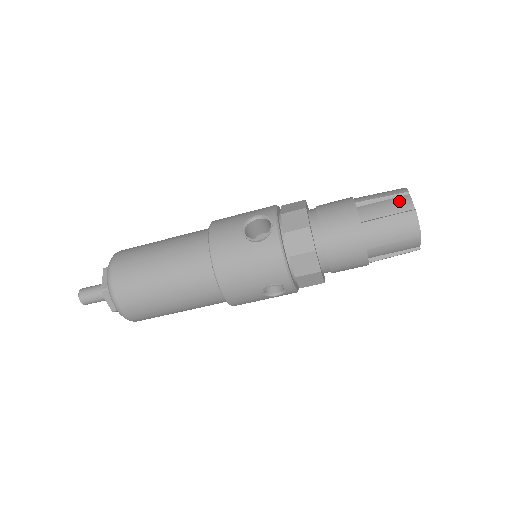
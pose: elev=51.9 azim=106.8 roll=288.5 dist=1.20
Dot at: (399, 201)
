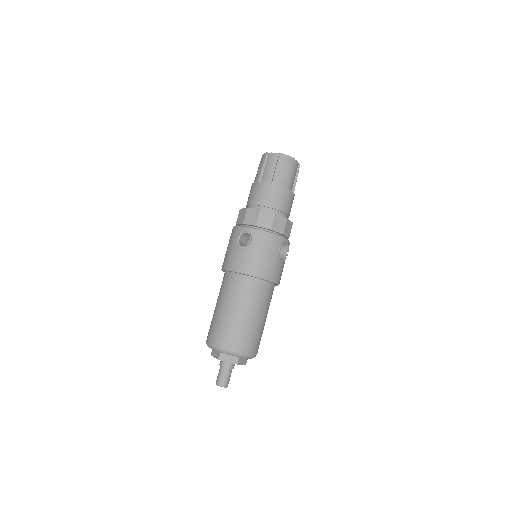
Dot at: occluded
